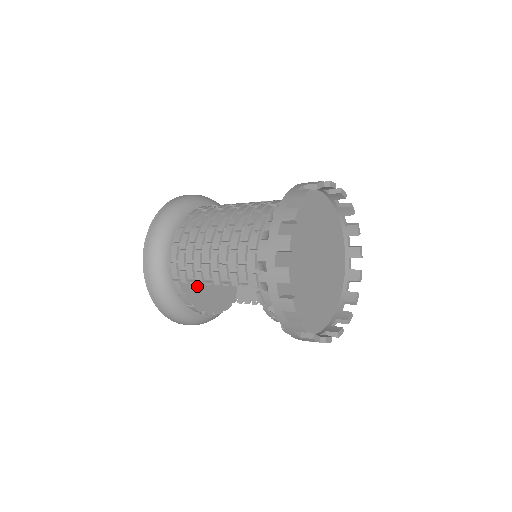
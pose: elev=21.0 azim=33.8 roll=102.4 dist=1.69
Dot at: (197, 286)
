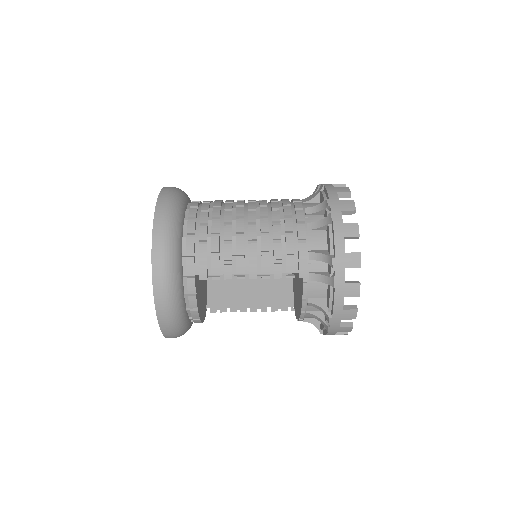
Dot at: (198, 287)
